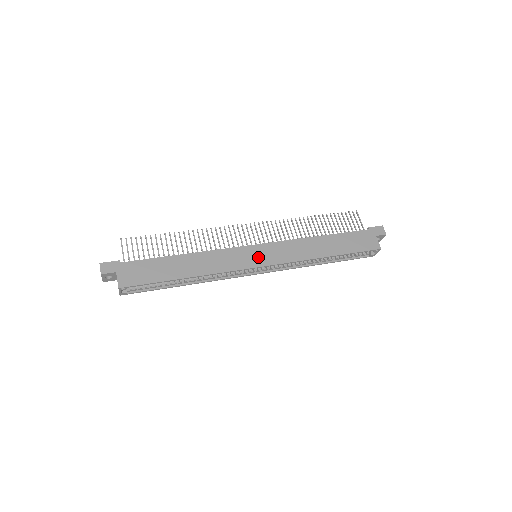
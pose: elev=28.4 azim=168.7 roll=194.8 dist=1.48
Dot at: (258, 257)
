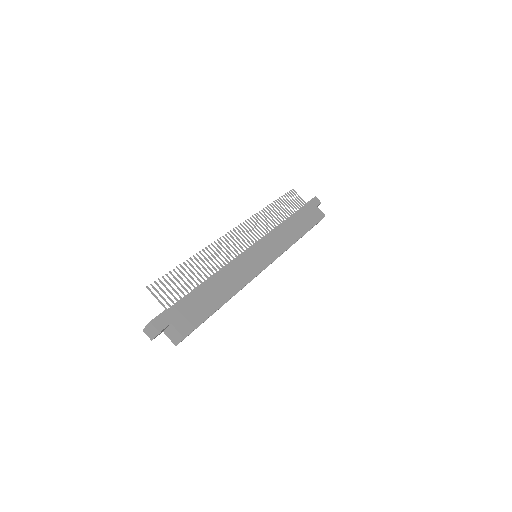
Dot at: (263, 256)
